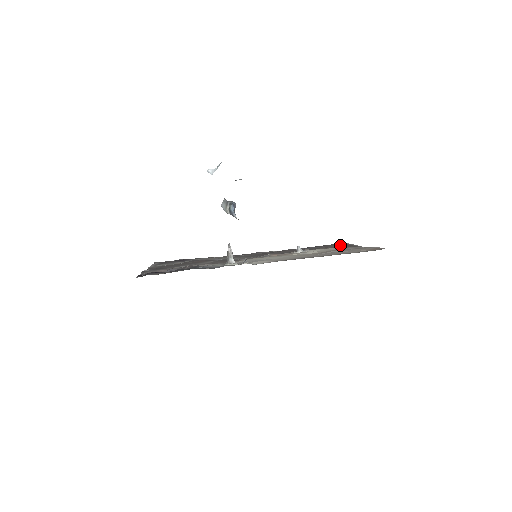
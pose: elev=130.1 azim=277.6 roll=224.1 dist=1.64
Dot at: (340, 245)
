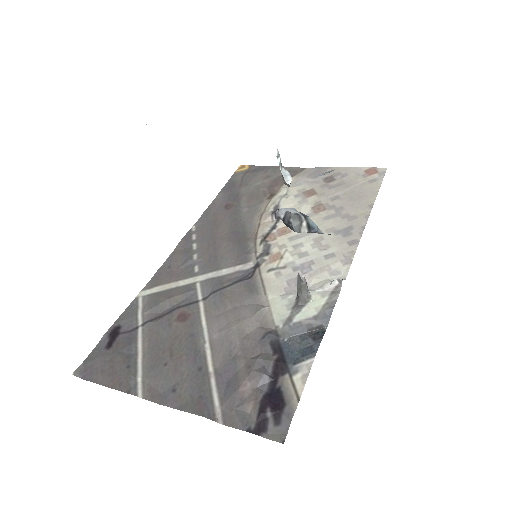
Dot at: (259, 174)
